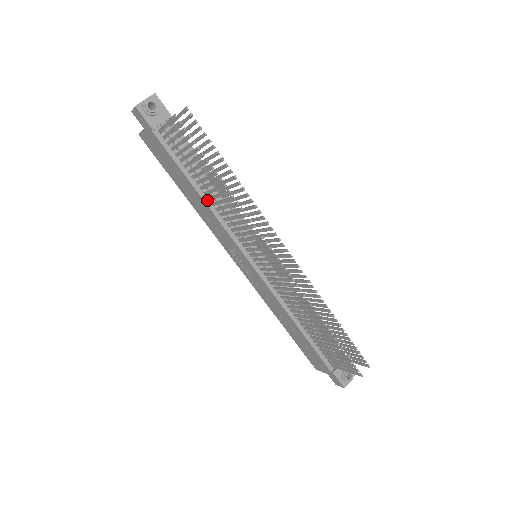
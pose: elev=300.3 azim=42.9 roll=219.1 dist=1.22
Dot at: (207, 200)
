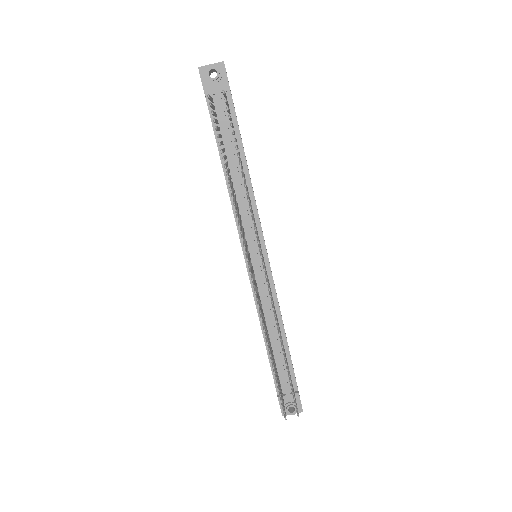
Dot at: occluded
